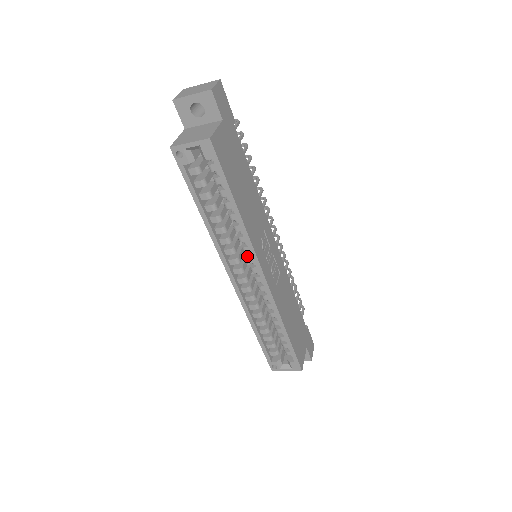
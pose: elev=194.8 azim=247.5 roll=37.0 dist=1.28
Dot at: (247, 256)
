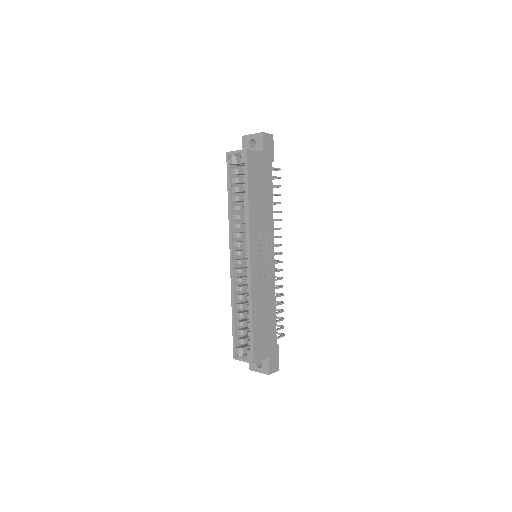
Dot at: occluded
